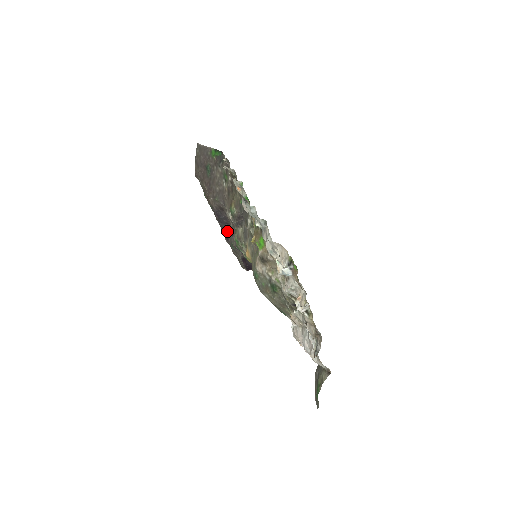
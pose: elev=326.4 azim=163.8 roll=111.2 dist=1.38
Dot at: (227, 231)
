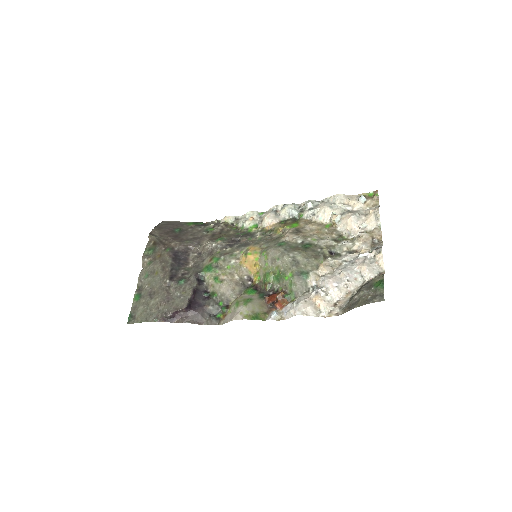
Dot at: (176, 271)
